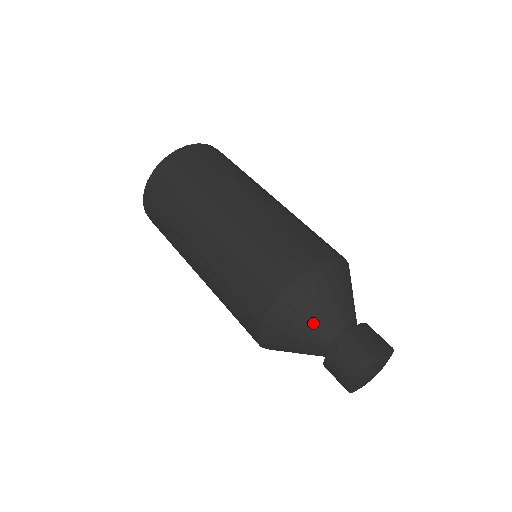
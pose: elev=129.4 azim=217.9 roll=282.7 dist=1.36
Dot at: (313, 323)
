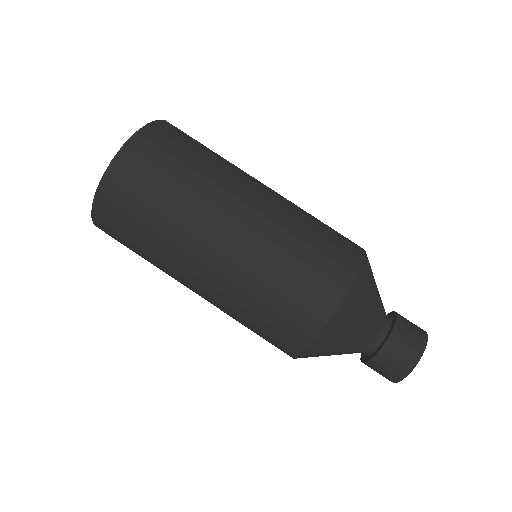
Dot at: (363, 326)
